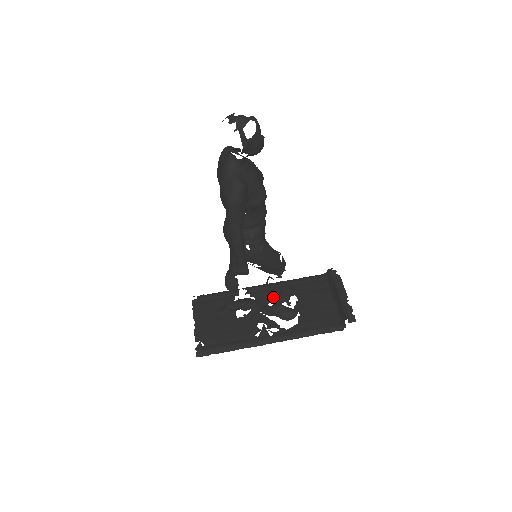
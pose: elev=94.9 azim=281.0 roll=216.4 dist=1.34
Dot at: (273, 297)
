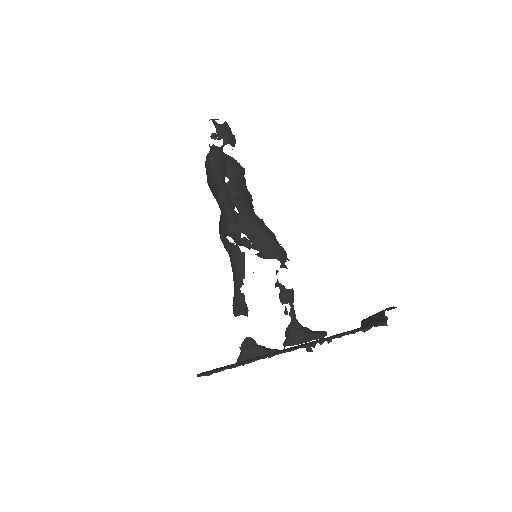
Dot at: (286, 300)
